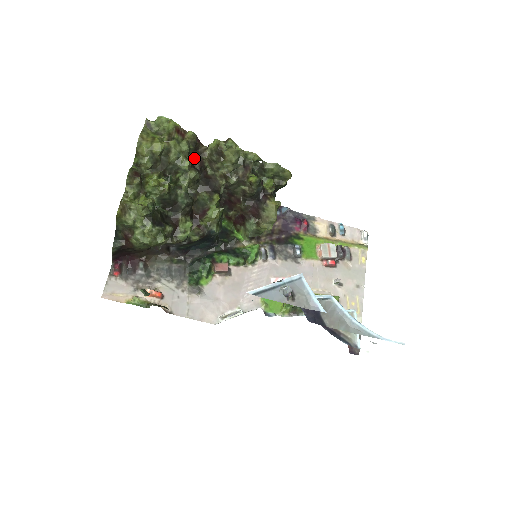
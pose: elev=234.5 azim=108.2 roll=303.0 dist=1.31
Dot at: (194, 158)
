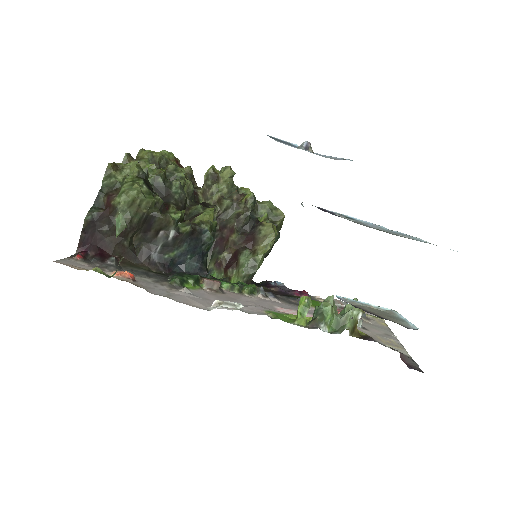
Dot at: occluded
